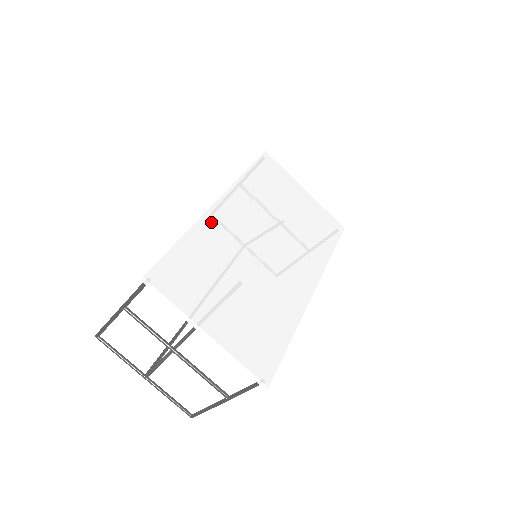
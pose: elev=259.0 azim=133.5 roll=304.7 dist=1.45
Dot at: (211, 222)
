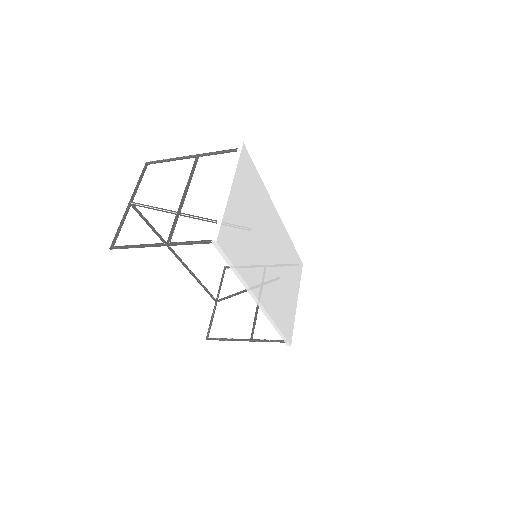
Dot at: (270, 205)
